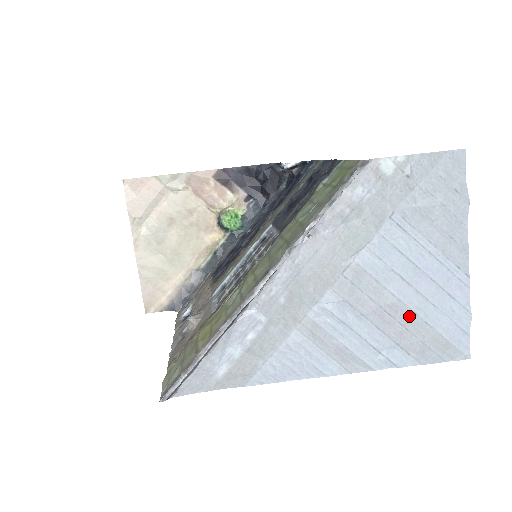
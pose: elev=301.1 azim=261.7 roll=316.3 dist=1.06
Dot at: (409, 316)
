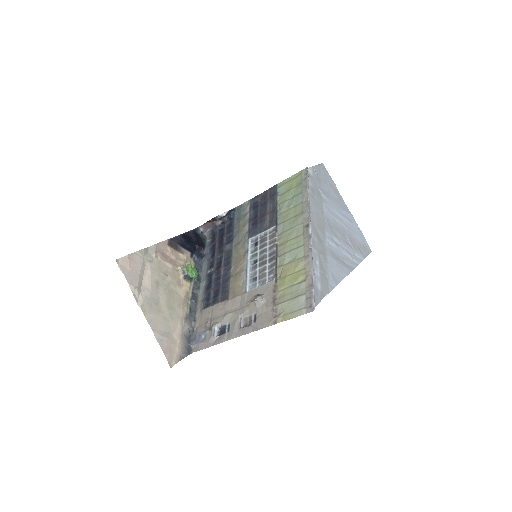
Dot at: (350, 237)
